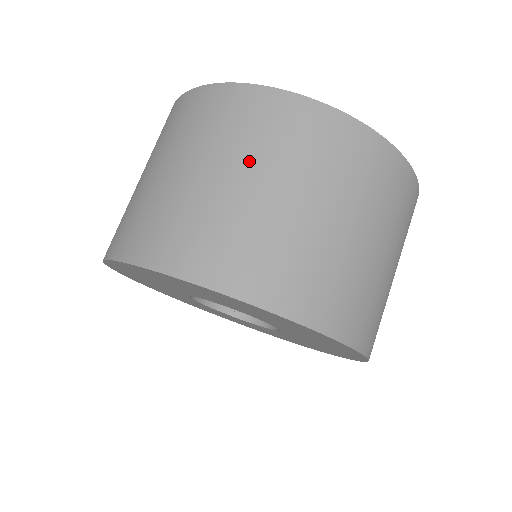
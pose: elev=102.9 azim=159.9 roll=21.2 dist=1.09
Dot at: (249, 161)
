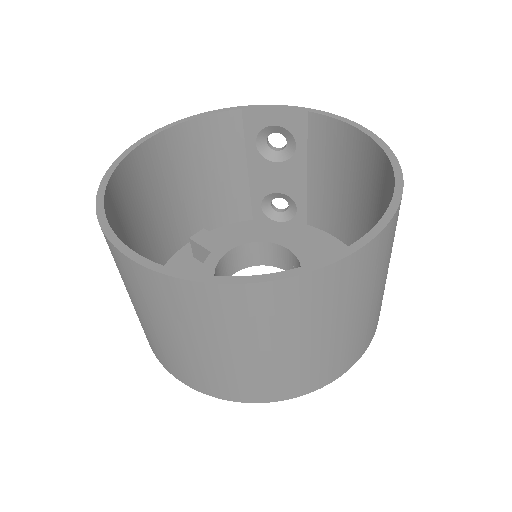
Dot at: (370, 292)
